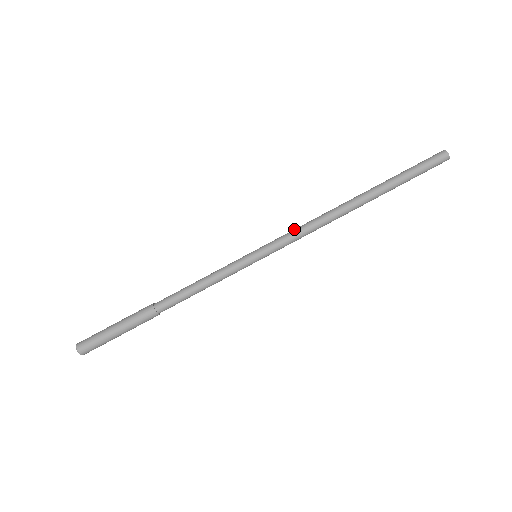
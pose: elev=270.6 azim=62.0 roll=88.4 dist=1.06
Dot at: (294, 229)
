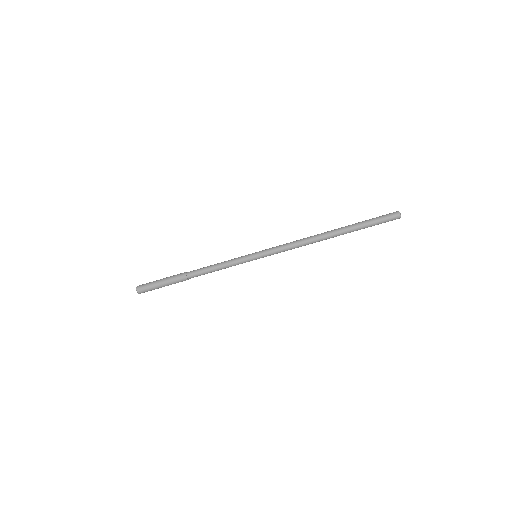
Dot at: (284, 246)
